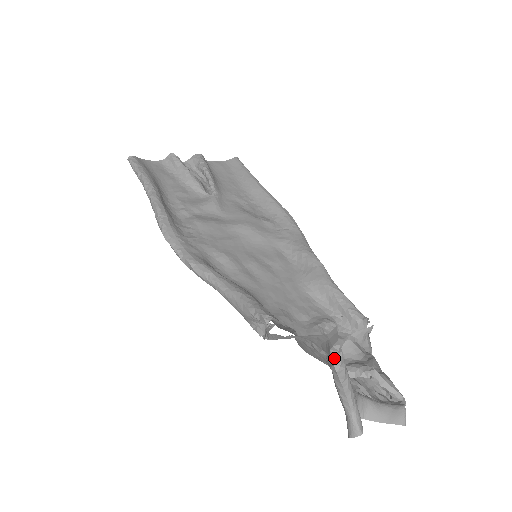
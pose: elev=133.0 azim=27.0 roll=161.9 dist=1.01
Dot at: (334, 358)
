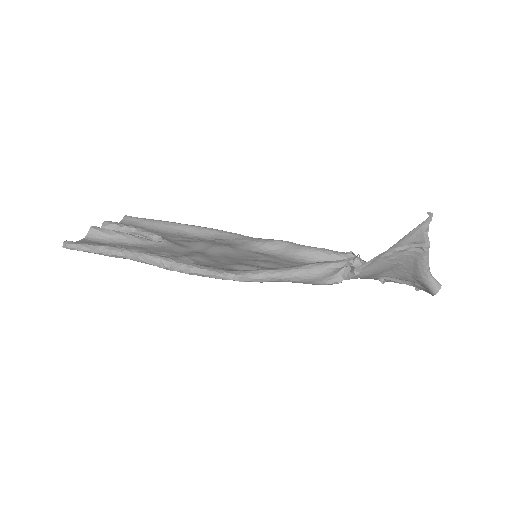
Dot at: (427, 237)
